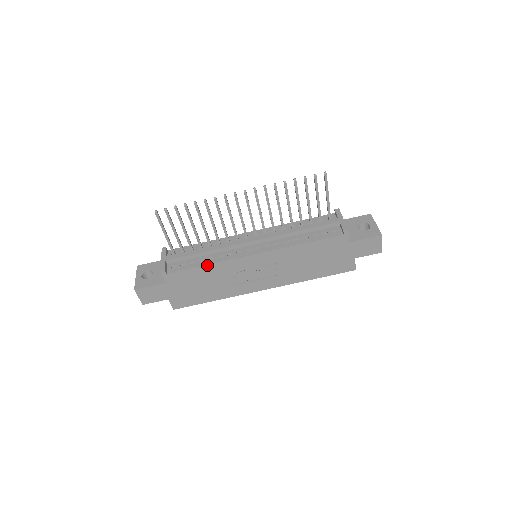
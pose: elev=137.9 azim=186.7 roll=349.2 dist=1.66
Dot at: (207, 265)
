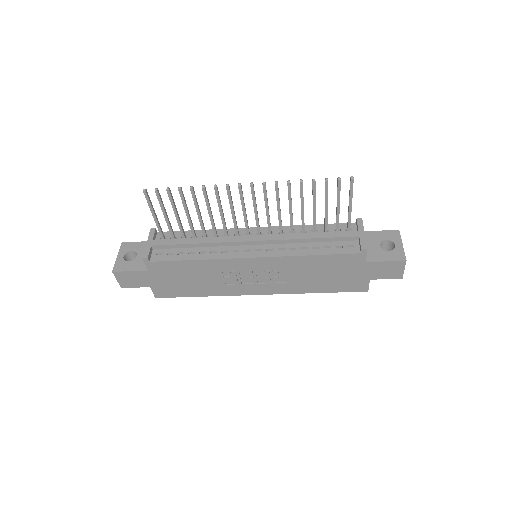
Dot at: (196, 260)
